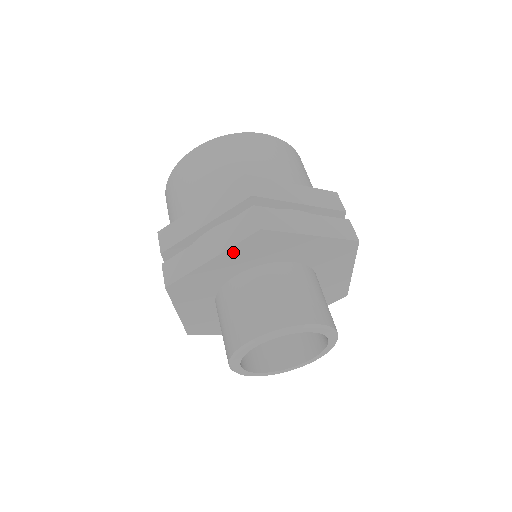
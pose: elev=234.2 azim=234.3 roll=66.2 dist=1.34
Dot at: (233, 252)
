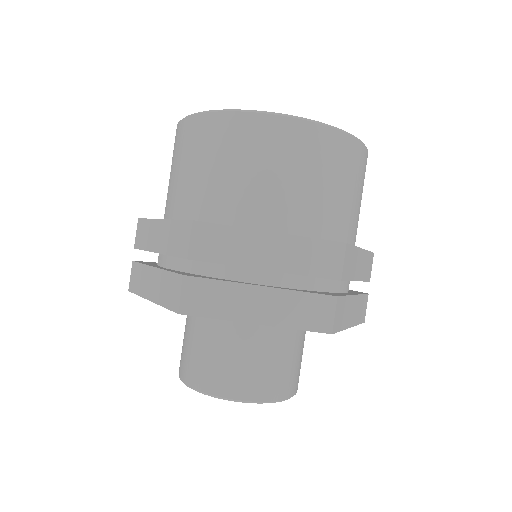
Dot at: occluded
